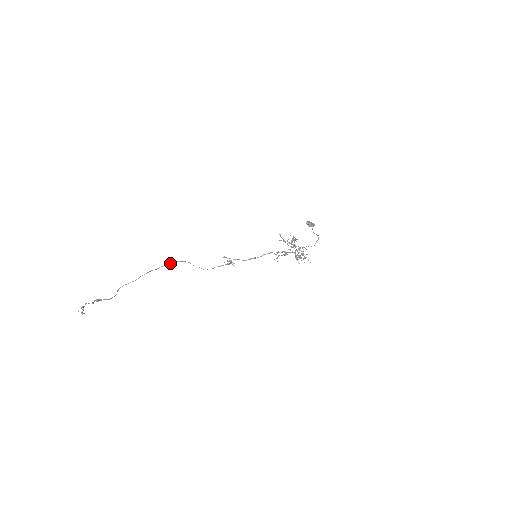
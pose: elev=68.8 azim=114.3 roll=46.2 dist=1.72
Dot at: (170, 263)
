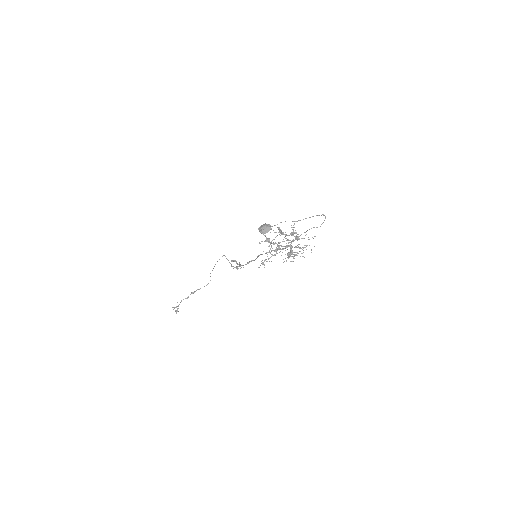
Dot at: (222, 256)
